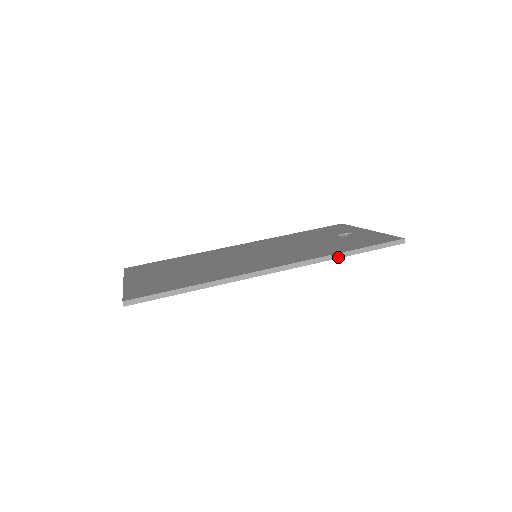
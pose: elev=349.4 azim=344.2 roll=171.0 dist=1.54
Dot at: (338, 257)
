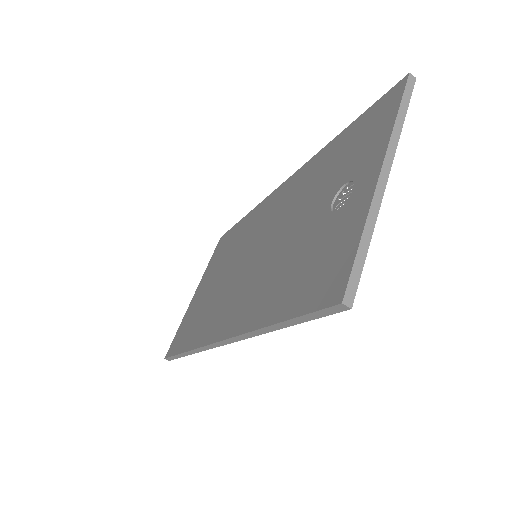
Dot at: (265, 332)
